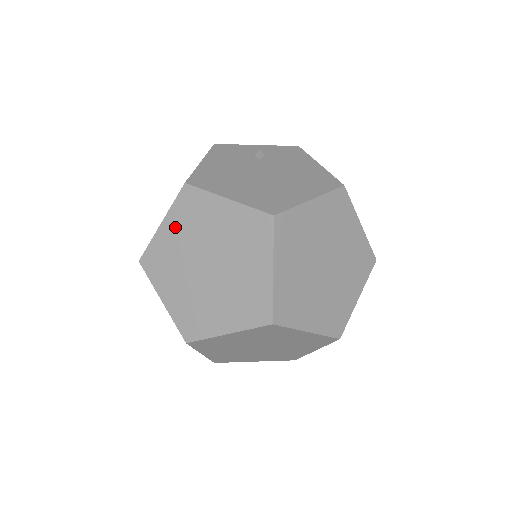
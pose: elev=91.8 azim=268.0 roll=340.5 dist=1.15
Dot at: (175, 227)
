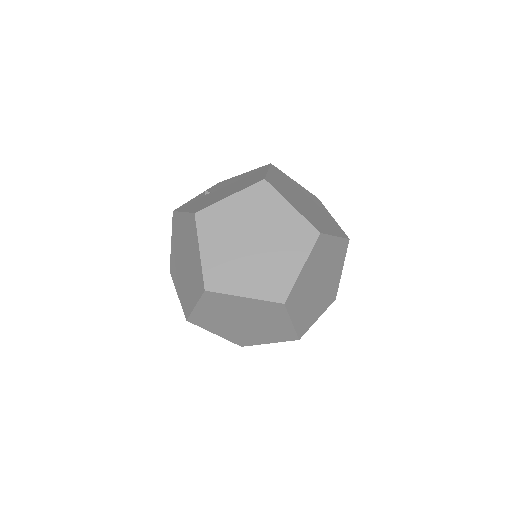
Dot at: (211, 243)
